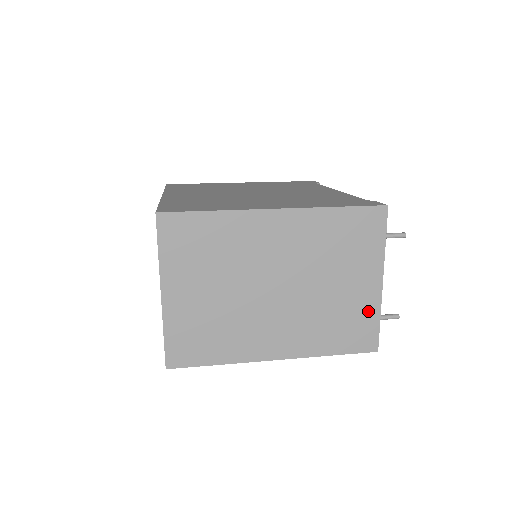
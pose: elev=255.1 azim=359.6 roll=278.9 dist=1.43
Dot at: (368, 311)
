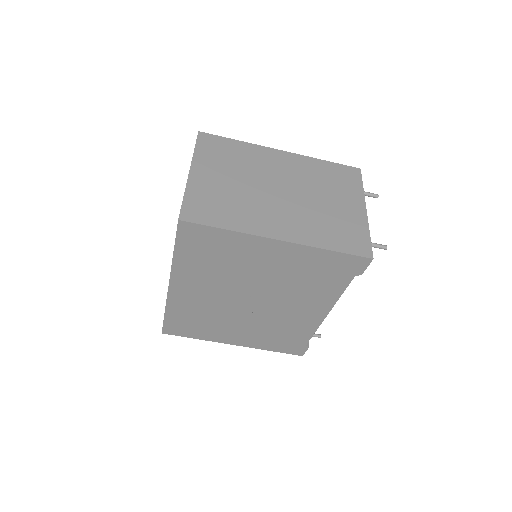
Dot at: (358, 226)
